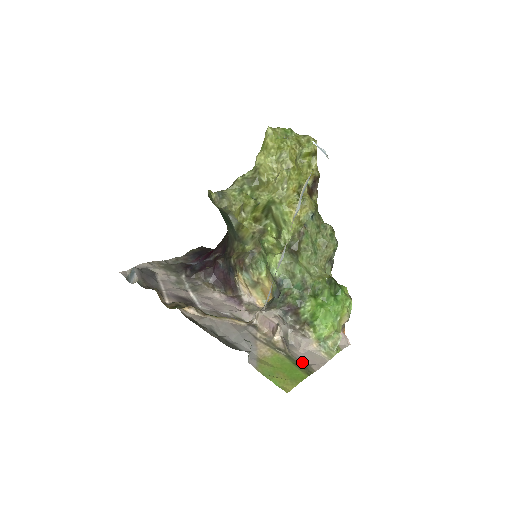
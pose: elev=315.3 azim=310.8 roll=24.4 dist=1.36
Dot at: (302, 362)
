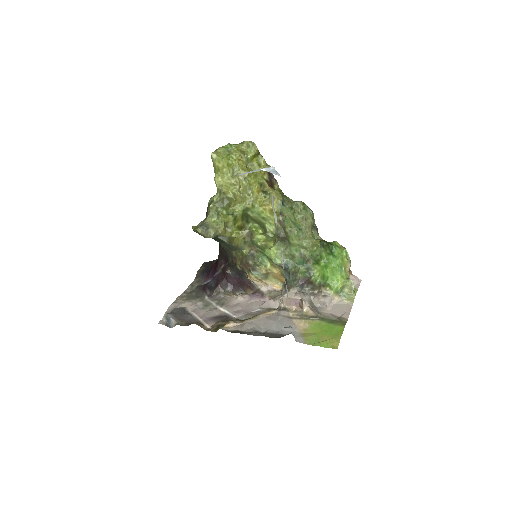
Dot at: (334, 317)
